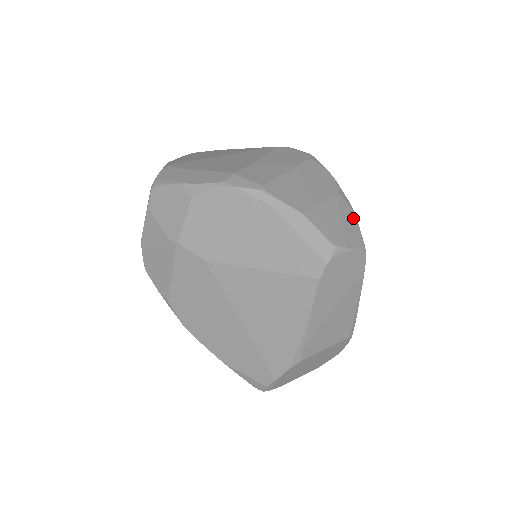
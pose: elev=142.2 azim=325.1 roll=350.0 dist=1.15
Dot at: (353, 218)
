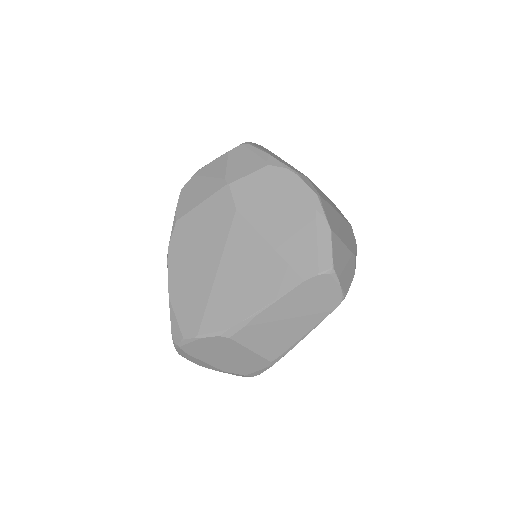
Dot at: (352, 275)
